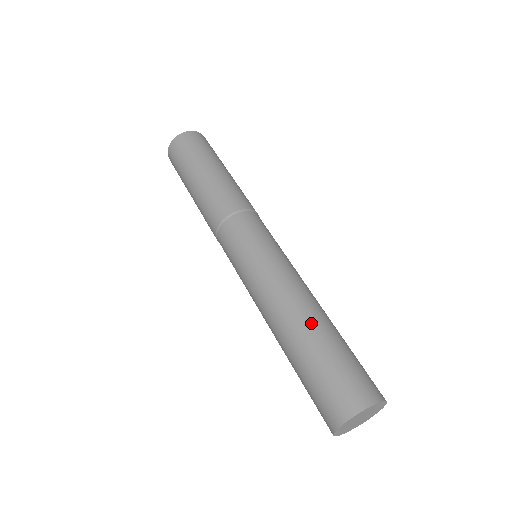
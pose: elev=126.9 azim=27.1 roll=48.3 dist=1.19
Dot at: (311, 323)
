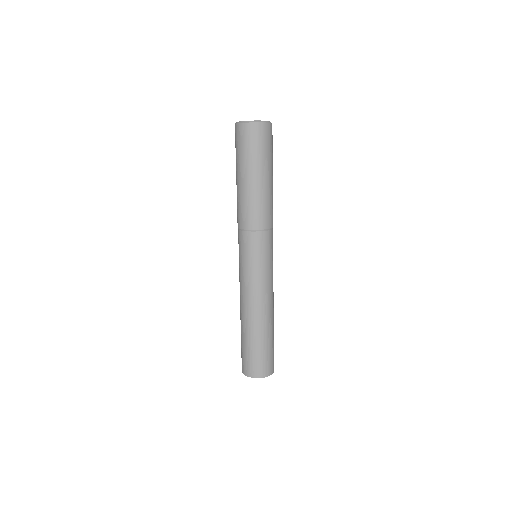
Dot at: (251, 327)
